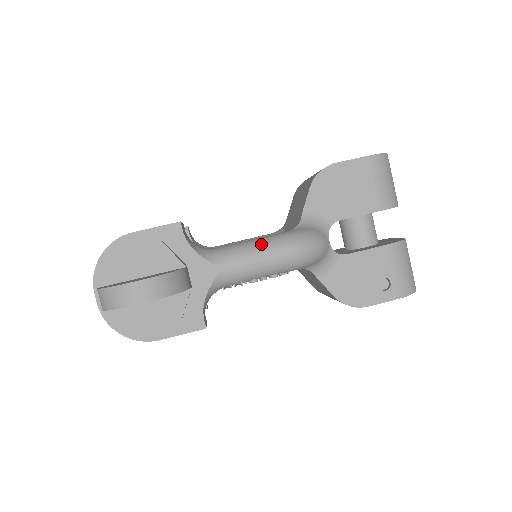
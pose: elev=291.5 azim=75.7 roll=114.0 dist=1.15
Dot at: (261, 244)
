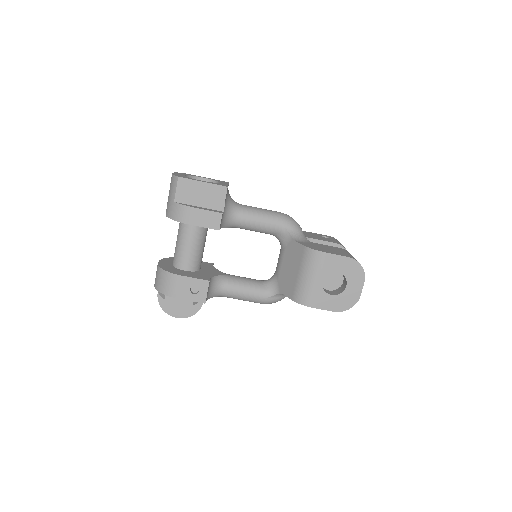
Dot at: (247, 300)
